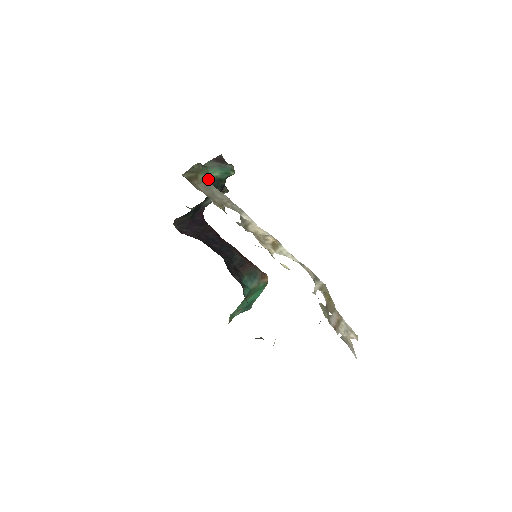
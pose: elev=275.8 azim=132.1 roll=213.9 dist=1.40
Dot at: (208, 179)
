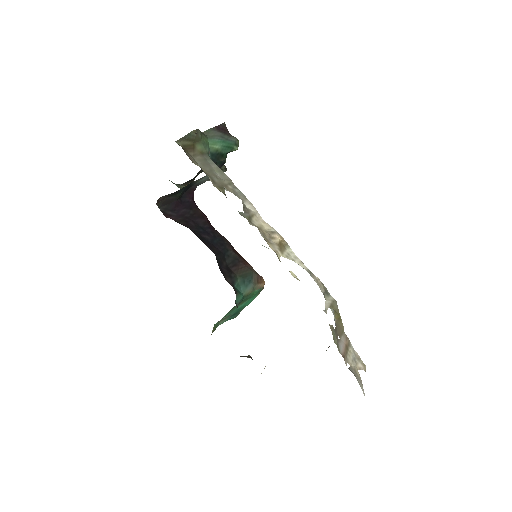
Dot at: (207, 151)
